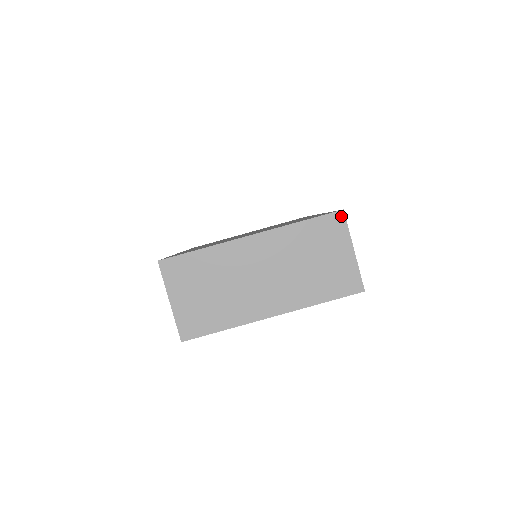
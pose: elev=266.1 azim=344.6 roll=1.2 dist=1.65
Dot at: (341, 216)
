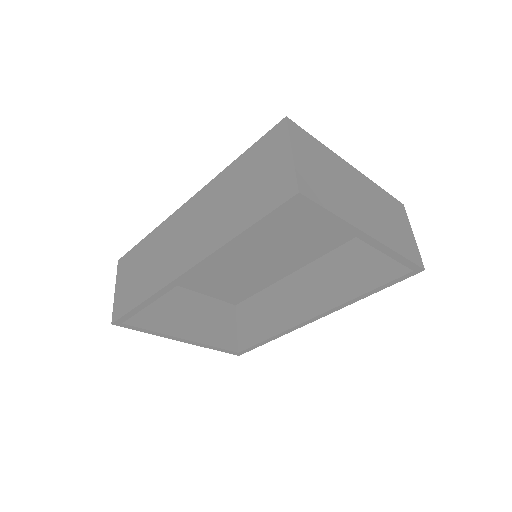
Dot at: (403, 207)
